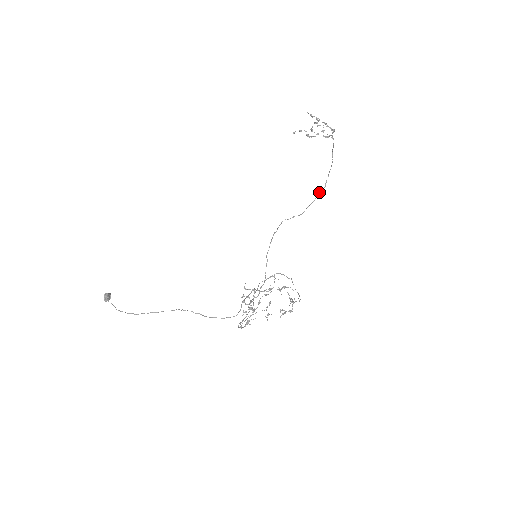
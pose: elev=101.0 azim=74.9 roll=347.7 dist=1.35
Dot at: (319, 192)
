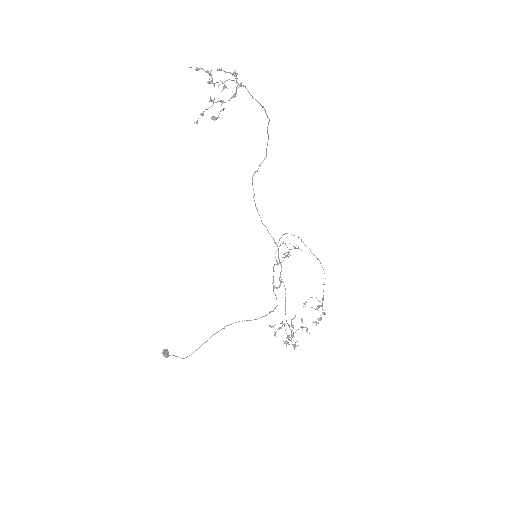
Dot at: (267, 128)
